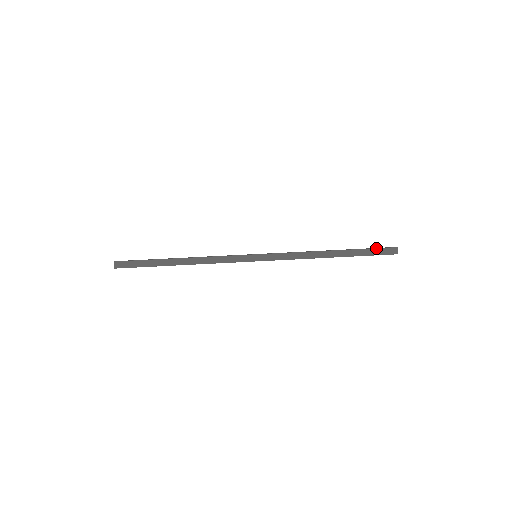
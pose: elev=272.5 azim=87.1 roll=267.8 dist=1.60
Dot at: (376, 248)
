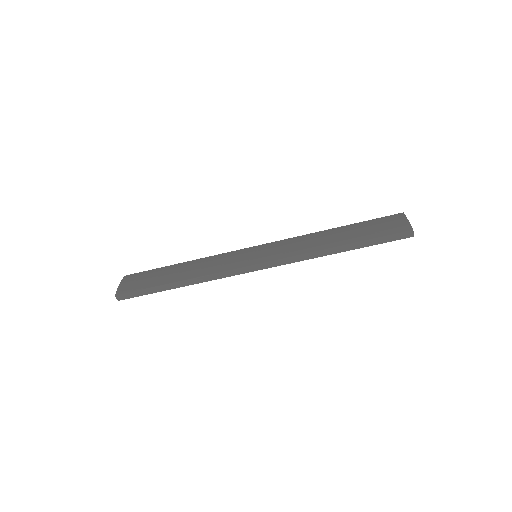
Dot at: (388, 235)
